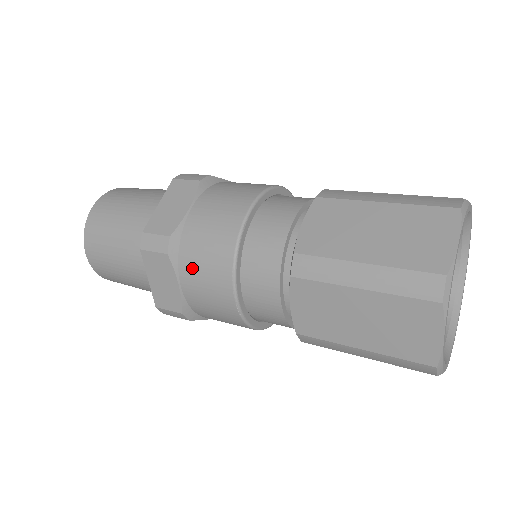
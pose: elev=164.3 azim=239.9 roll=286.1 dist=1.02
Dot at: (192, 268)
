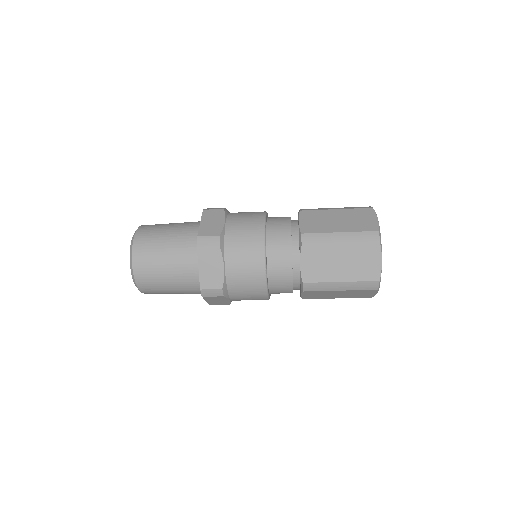
Dot at: (235, 254)
